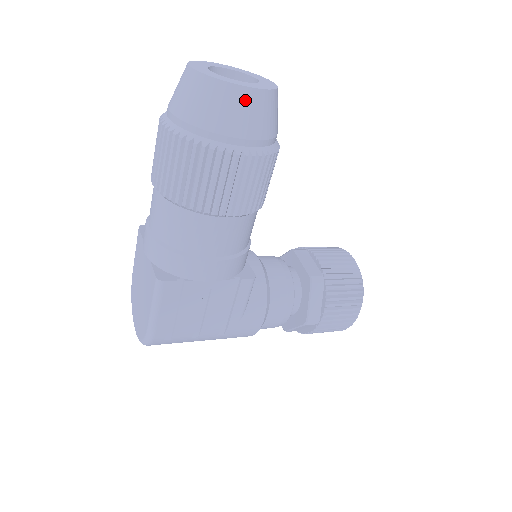
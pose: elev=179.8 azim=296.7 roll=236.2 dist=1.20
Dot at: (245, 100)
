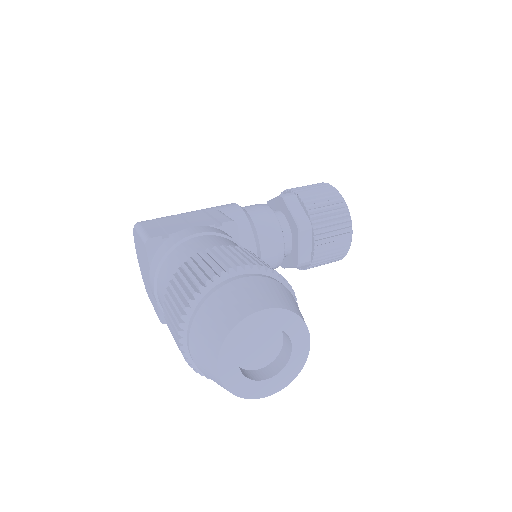
Dot at: occluded
